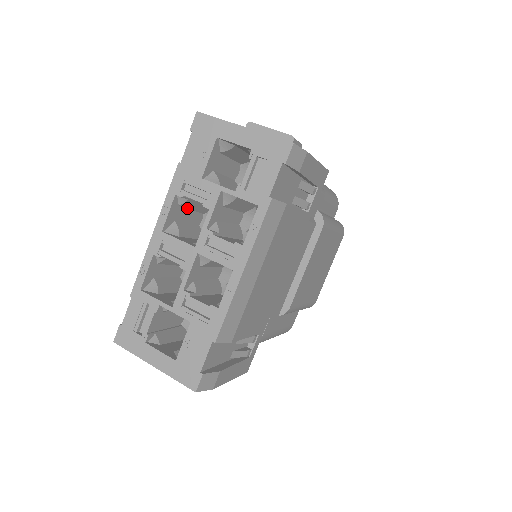
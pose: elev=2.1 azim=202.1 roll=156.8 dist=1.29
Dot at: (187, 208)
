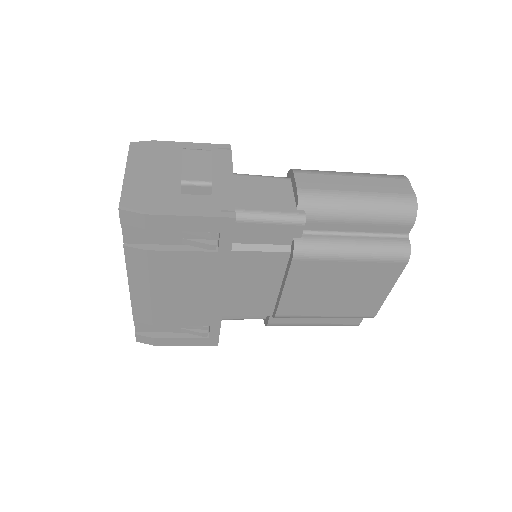
Dot at: occluded
